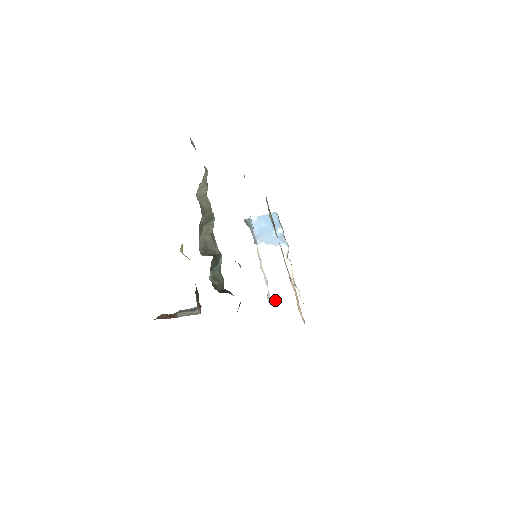
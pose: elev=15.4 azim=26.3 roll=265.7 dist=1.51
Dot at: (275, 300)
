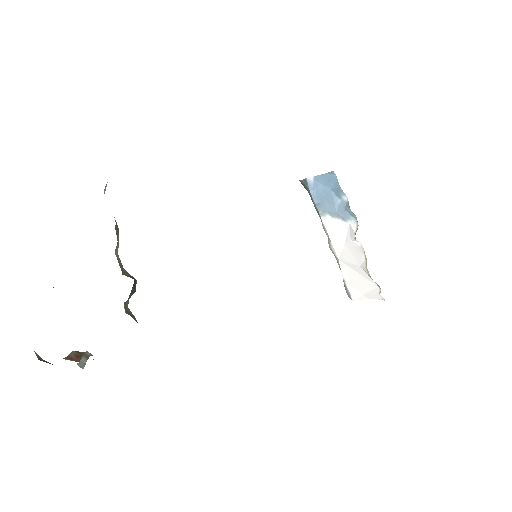
Dot at: (352, 293)
